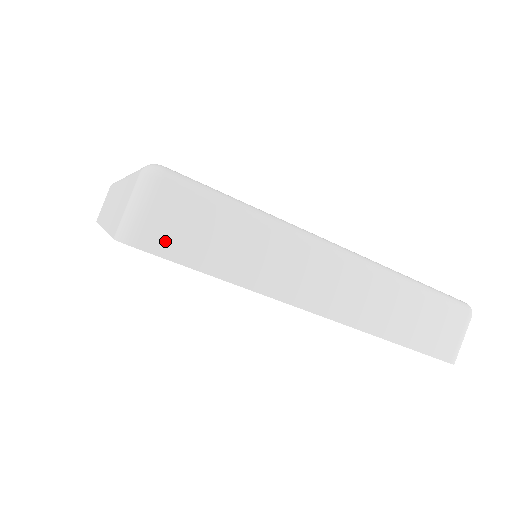
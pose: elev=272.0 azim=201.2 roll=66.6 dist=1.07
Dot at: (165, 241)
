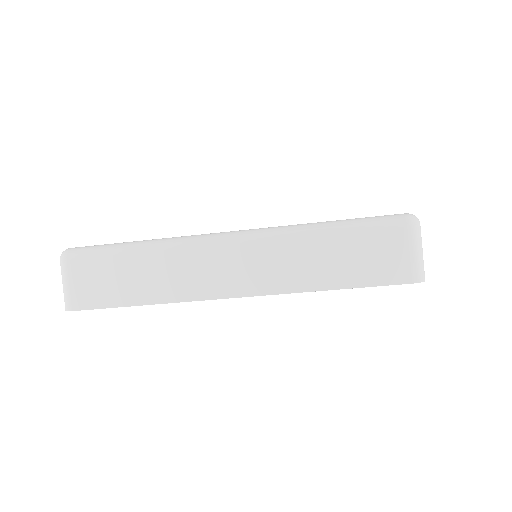
Dot at: occluded
